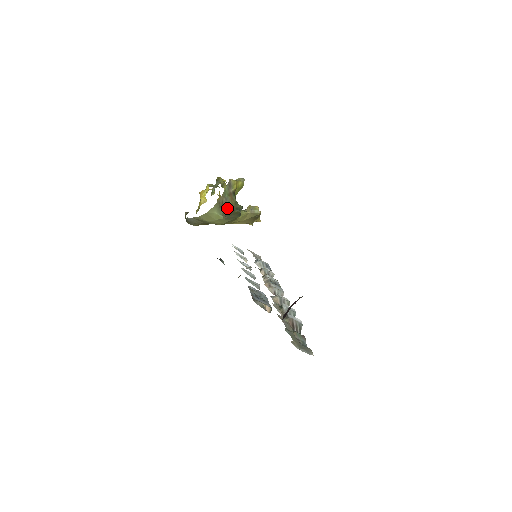
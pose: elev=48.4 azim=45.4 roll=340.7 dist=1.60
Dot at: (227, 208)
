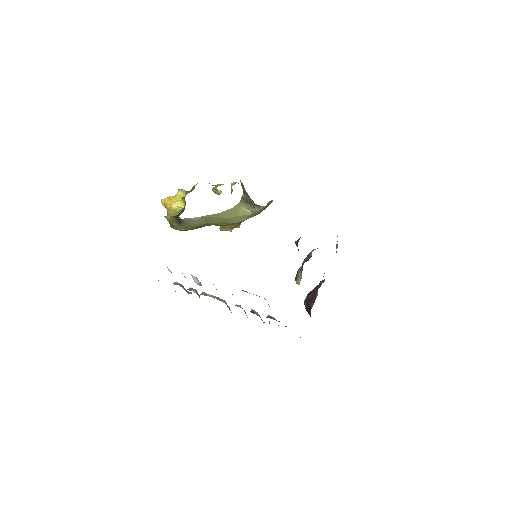
Dot at: (271, 200)
